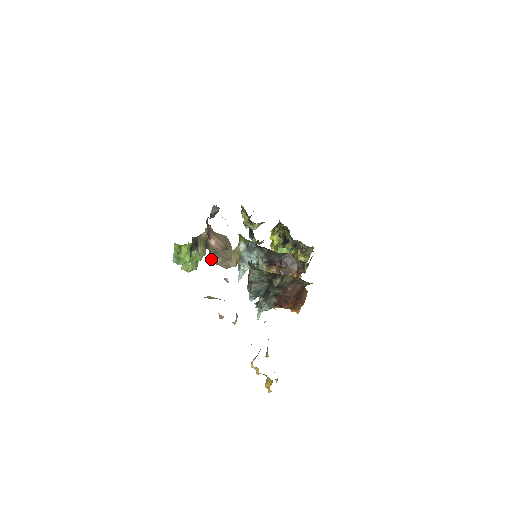
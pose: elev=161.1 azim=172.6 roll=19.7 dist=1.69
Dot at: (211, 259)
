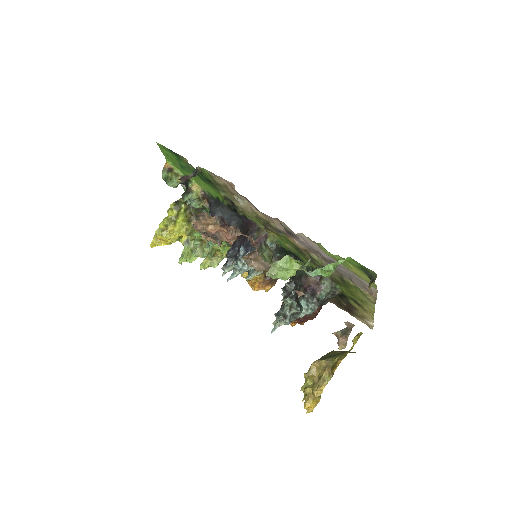
Dot at: occluded
